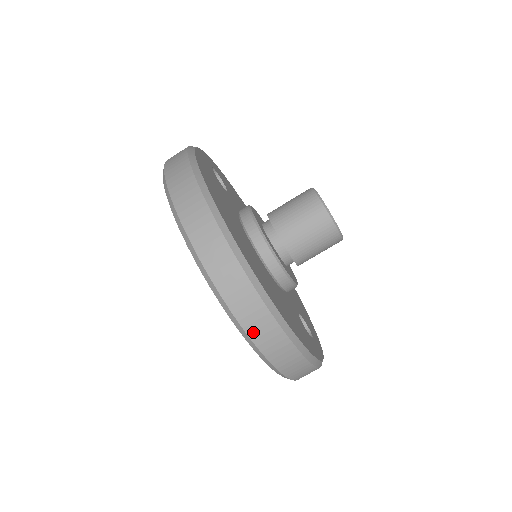
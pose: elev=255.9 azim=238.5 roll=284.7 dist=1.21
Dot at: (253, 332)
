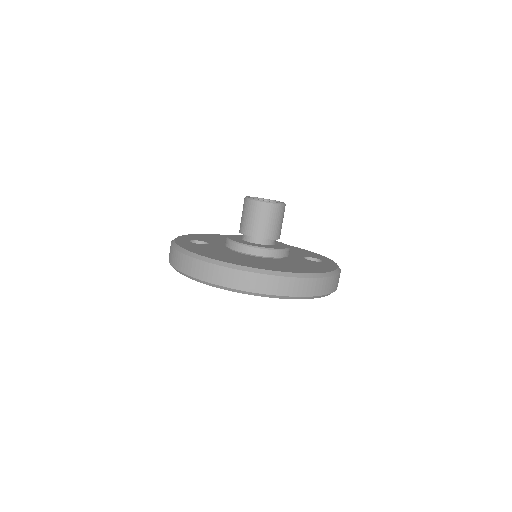
Dot at: (302, 293)
